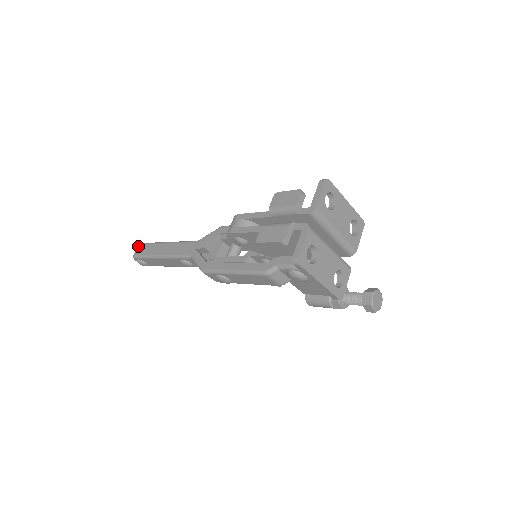
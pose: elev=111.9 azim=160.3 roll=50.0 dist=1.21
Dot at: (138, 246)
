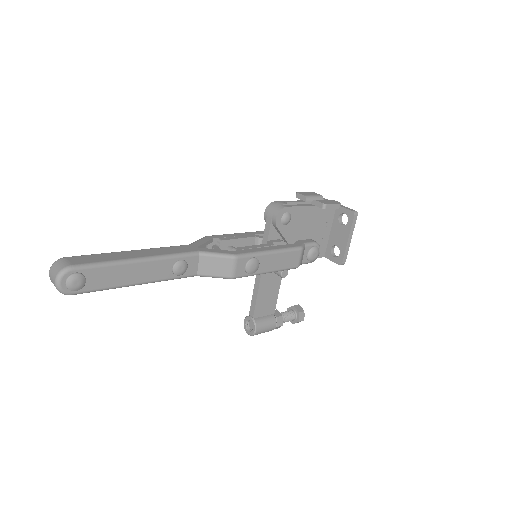
Dot at: (64, 258)
